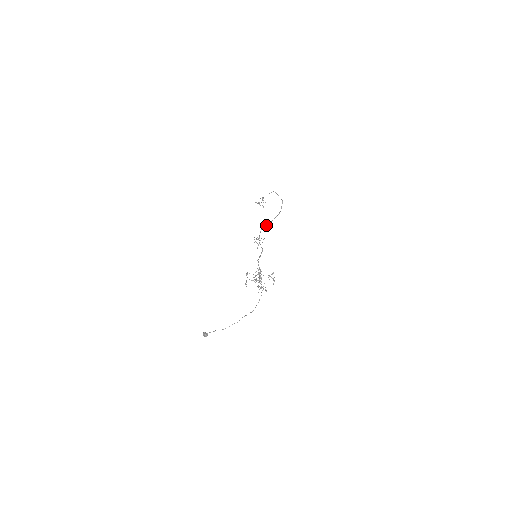
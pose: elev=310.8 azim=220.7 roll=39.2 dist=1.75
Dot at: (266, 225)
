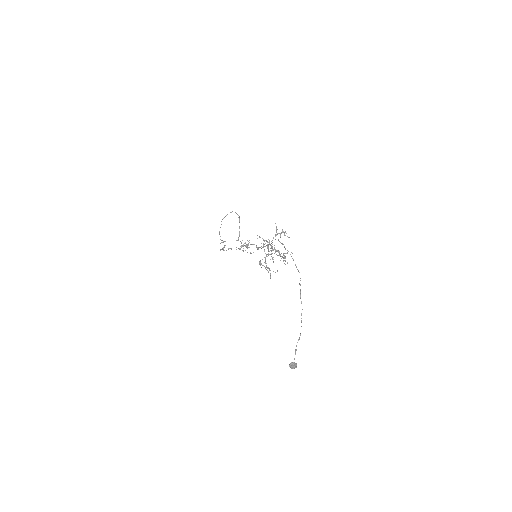
Dot at: (239, 234)
